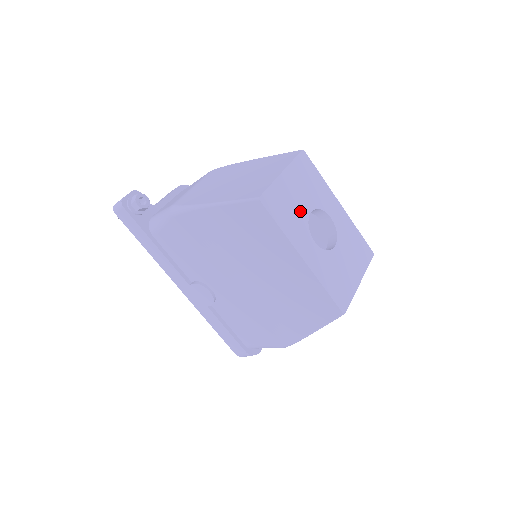
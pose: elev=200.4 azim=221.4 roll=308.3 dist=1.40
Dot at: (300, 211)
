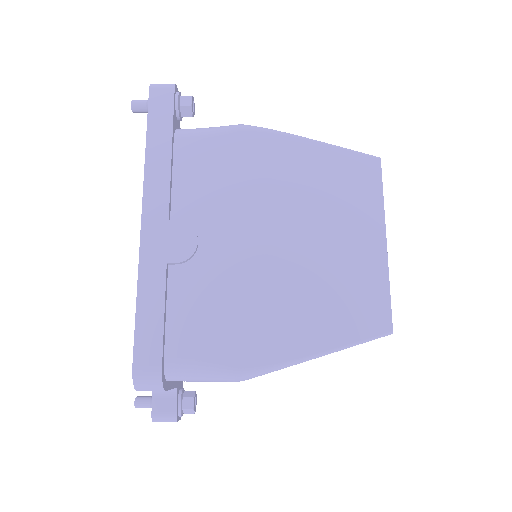
Dot at: occluded
